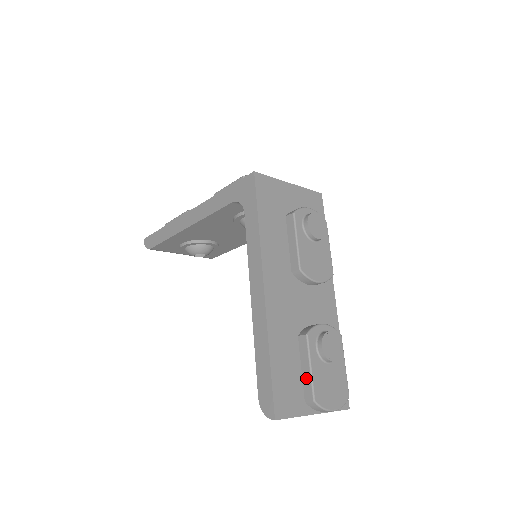
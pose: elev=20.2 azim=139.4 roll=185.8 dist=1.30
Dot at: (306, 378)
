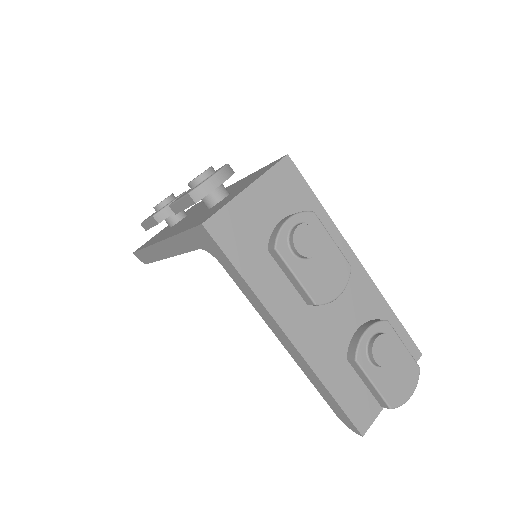
Dot at: (373, 392)
